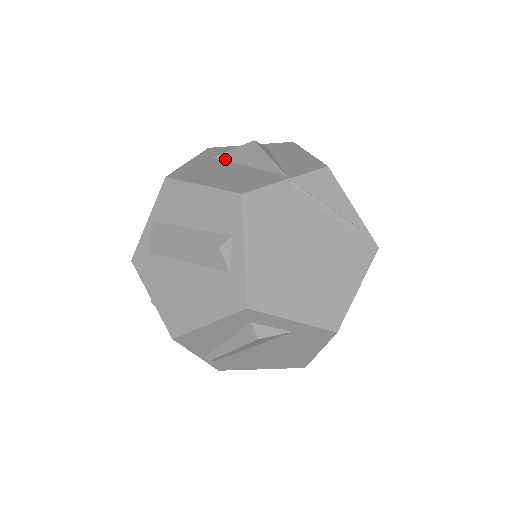
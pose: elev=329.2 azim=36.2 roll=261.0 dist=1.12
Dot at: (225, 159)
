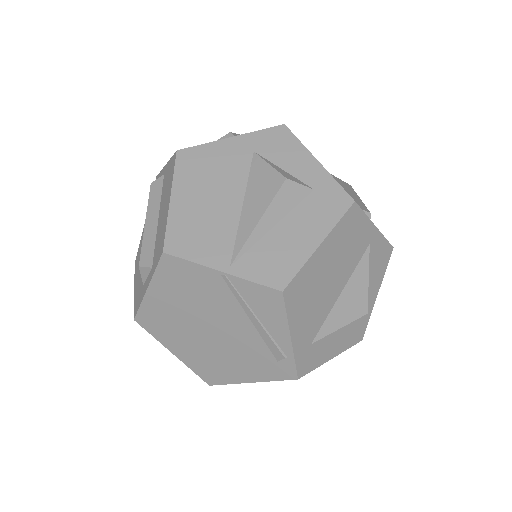
Dot at: (251, 170)
